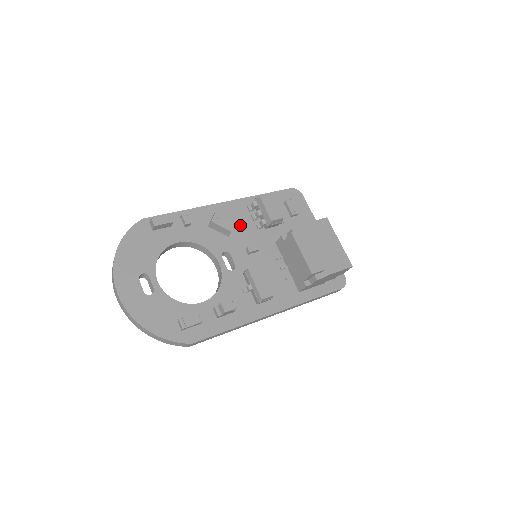
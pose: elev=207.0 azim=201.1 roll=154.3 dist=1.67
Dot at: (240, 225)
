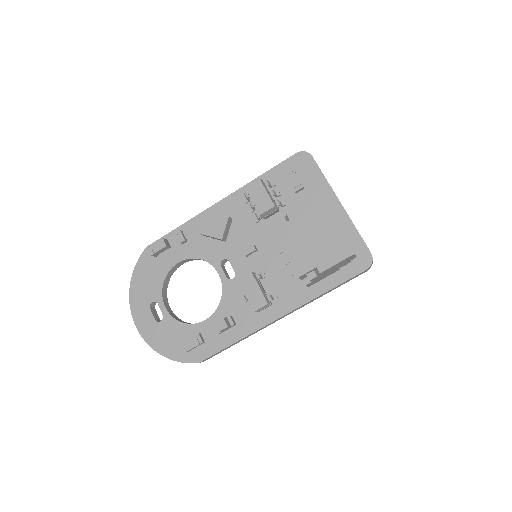
Dot at: (238, 223)
